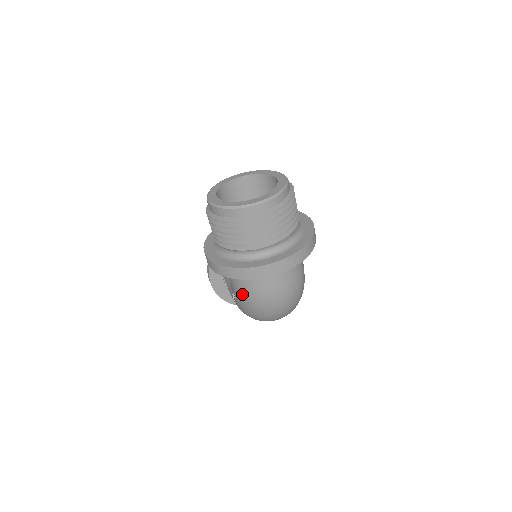
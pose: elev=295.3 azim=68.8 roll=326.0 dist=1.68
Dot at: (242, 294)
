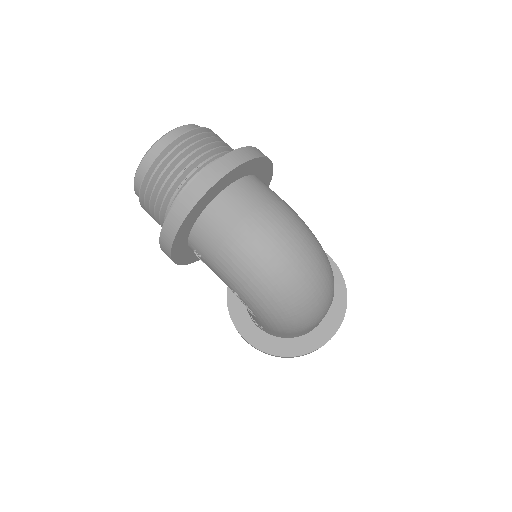
Dot at: (221, 265)
